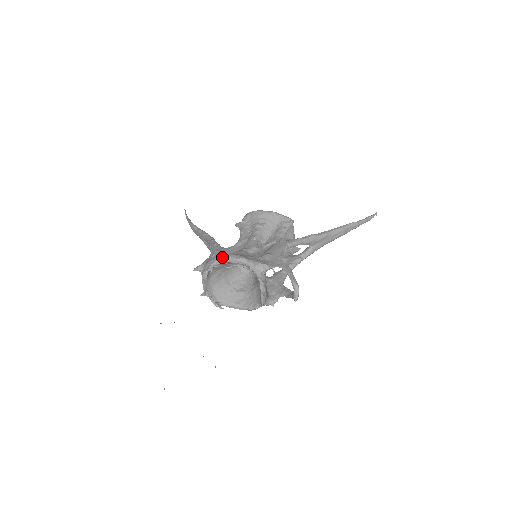
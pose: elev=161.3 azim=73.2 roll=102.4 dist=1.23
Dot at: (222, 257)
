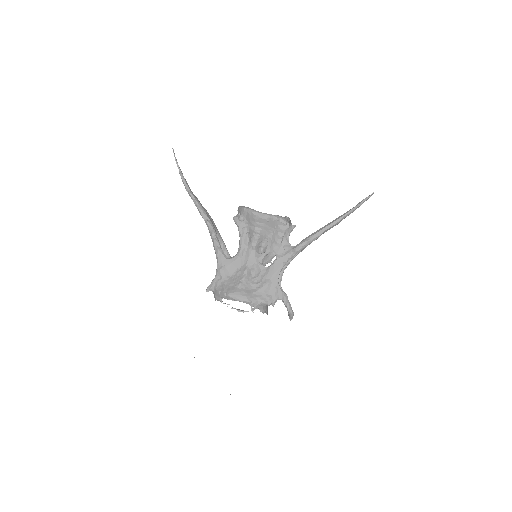
Dot at: (229, 298)
